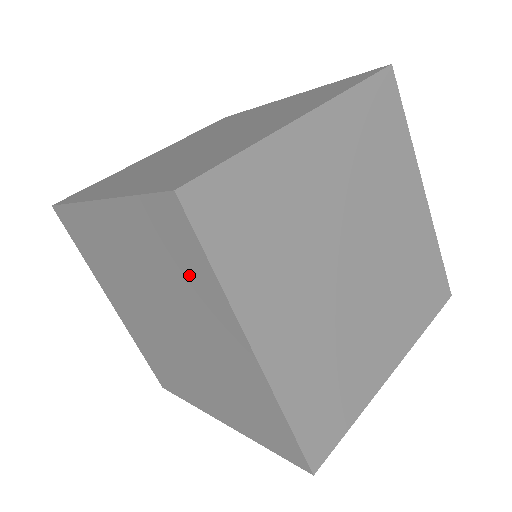
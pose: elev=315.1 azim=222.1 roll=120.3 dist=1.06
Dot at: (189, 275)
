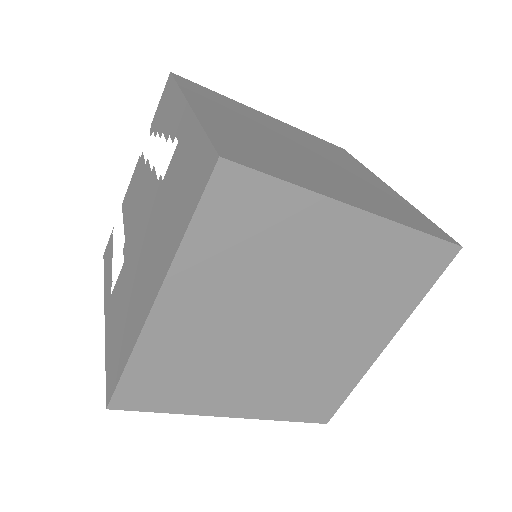
Dot at: (398, 292)
